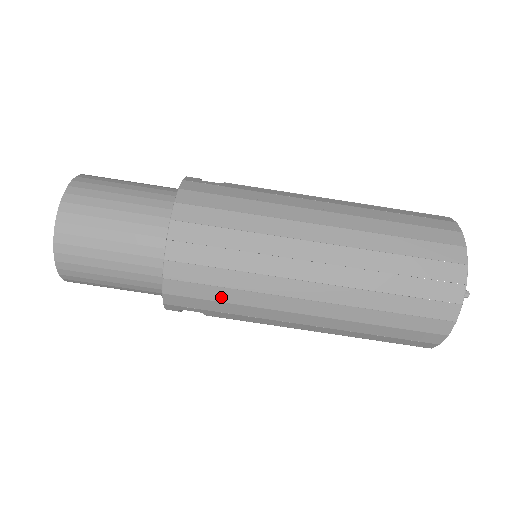
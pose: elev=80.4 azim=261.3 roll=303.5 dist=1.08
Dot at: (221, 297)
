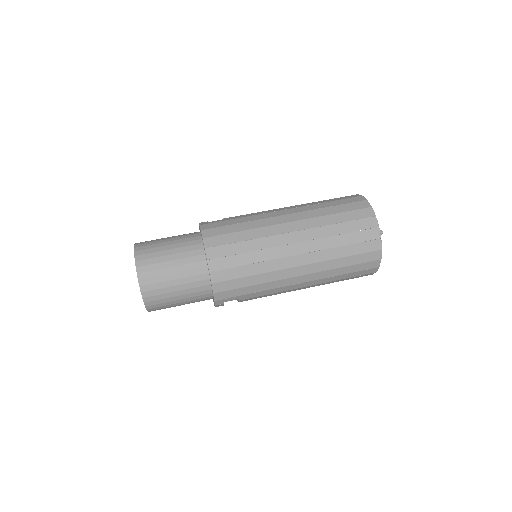
Dot at: (248, 283)
